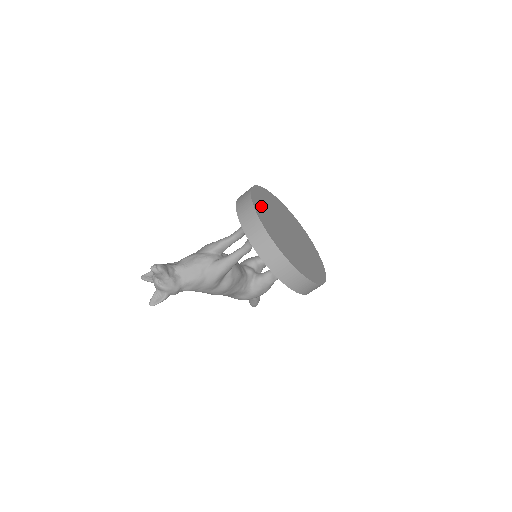
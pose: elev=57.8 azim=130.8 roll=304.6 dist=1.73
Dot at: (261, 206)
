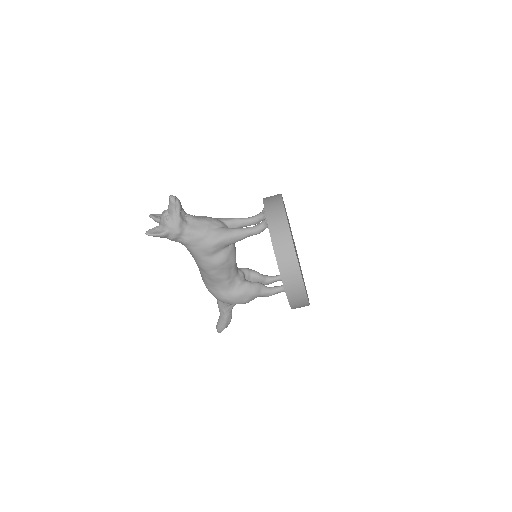
Dot at: occluded
